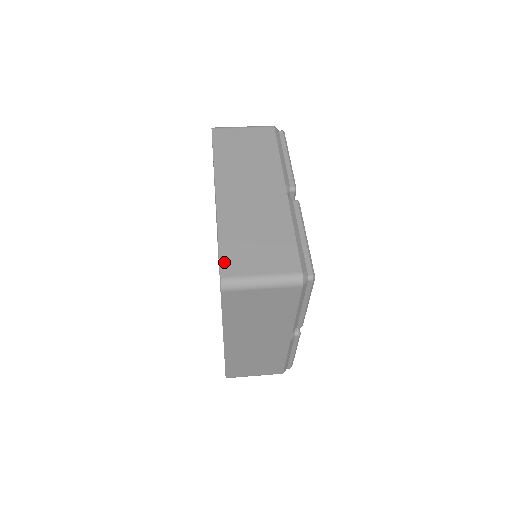
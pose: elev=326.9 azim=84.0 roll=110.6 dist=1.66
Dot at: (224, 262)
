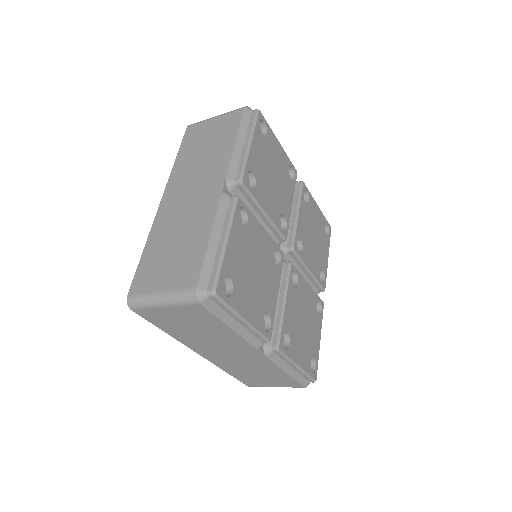
Dot at: (136, 278)
